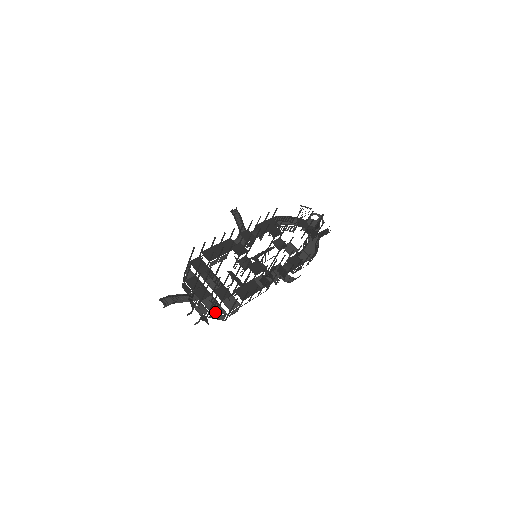
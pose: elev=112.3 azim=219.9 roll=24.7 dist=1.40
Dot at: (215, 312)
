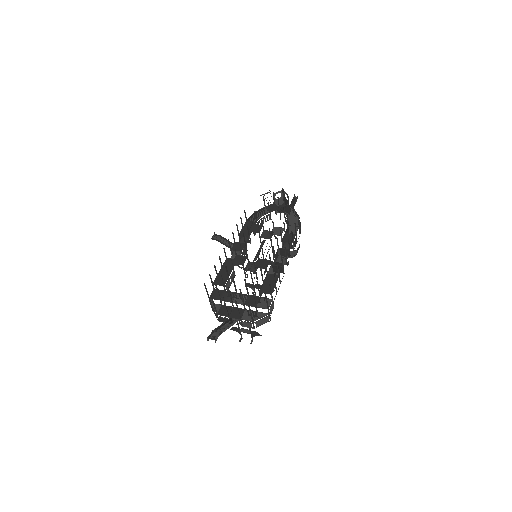
Dot at: (257, 319)
